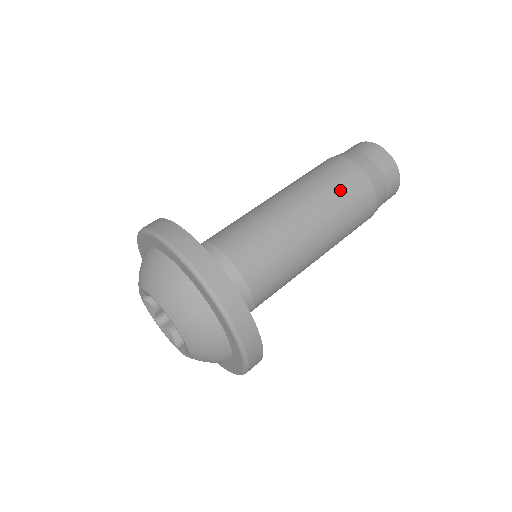
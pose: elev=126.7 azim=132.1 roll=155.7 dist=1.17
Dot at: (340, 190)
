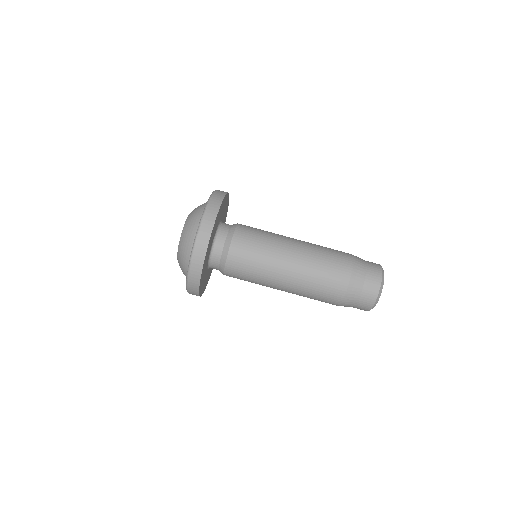
Dot at: (323, 275)
